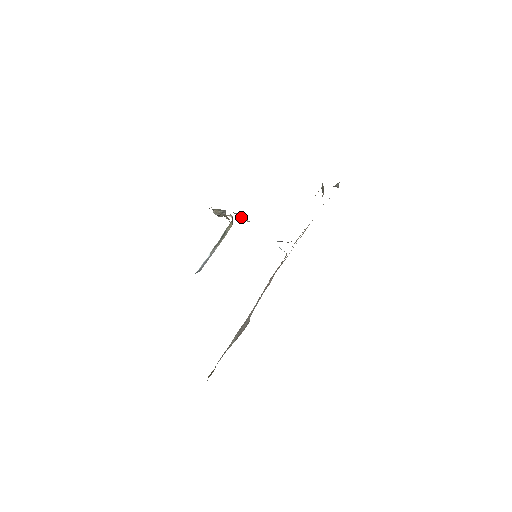
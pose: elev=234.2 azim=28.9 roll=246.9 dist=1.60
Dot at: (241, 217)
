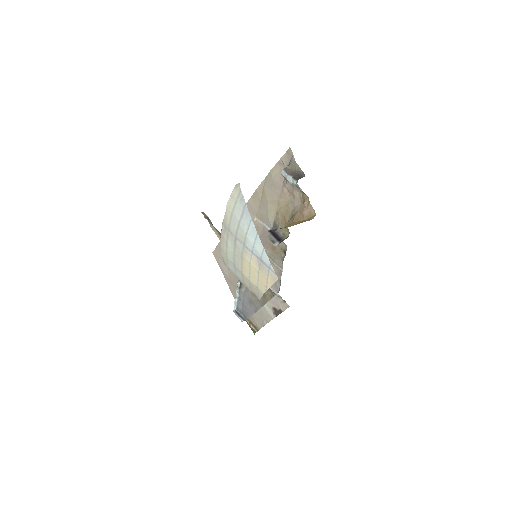
Dot at: occluded
